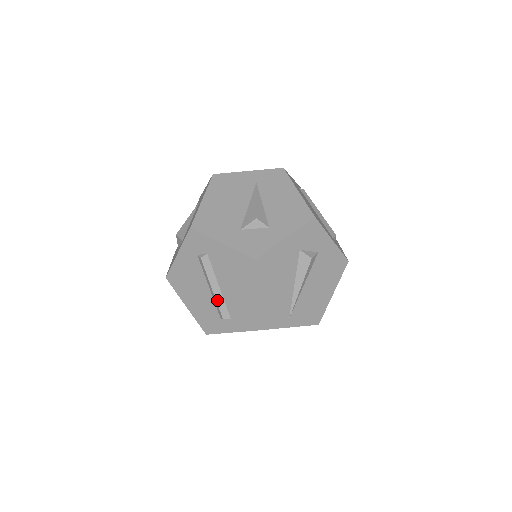
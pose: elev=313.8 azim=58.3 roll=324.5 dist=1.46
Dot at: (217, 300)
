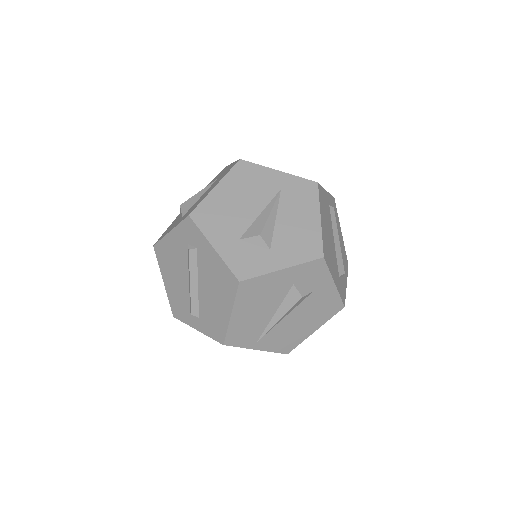
Dot at: (191, 295)
